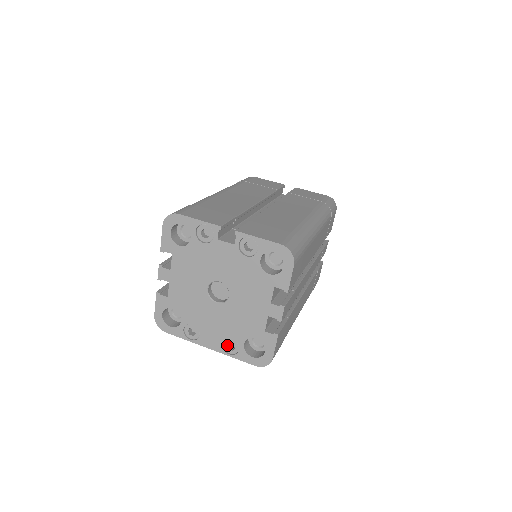
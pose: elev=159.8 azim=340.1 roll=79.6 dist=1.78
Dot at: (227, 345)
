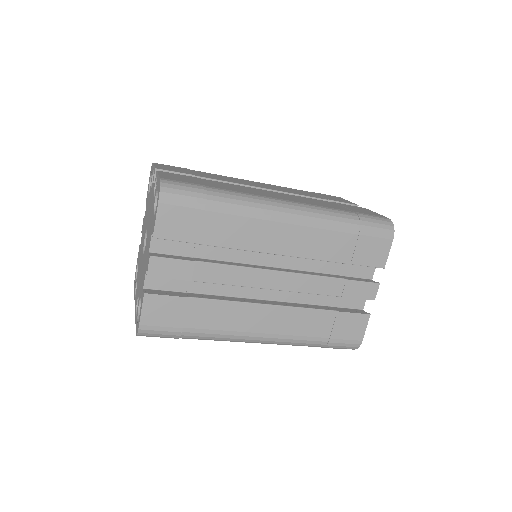
Dot at: occluded
